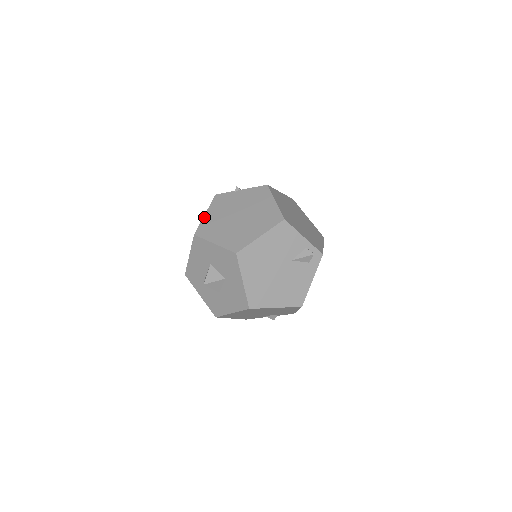
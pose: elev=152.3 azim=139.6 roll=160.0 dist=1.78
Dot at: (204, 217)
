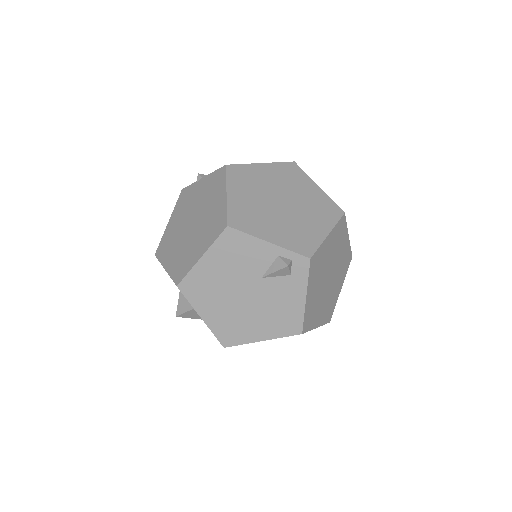
Dot at: (166, 227)
